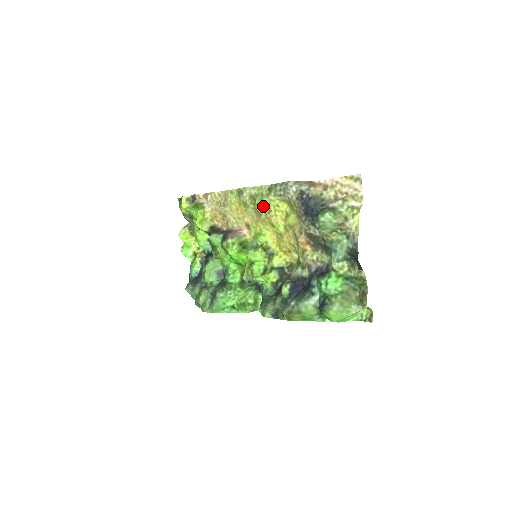
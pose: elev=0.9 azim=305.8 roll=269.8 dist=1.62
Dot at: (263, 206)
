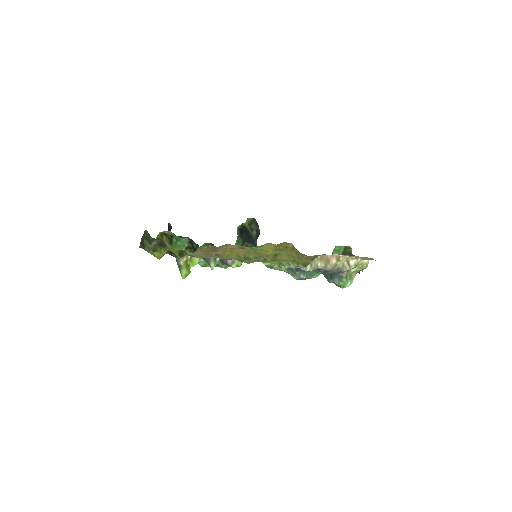
Dot at: occluded
